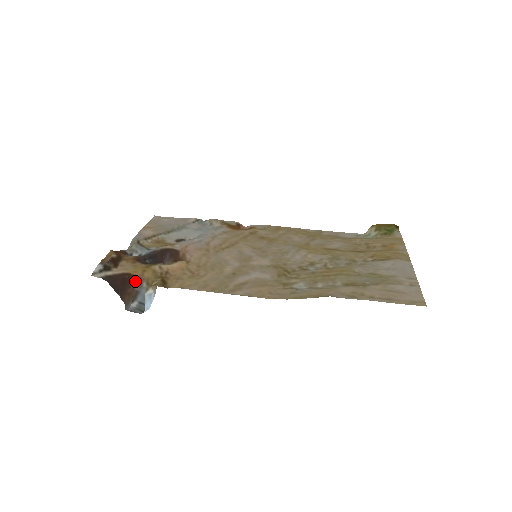
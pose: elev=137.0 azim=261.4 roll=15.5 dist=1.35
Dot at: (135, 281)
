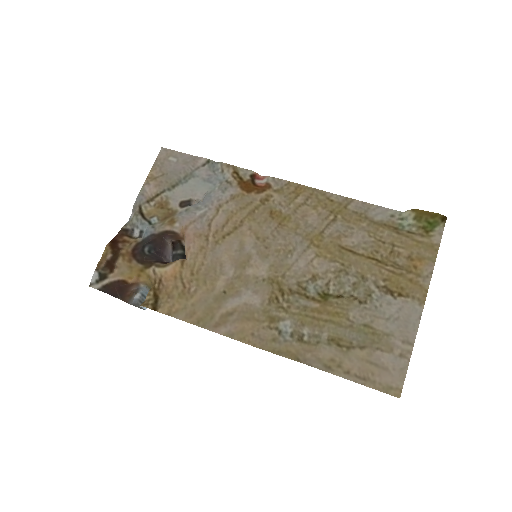
Dot at: (132, 286)
